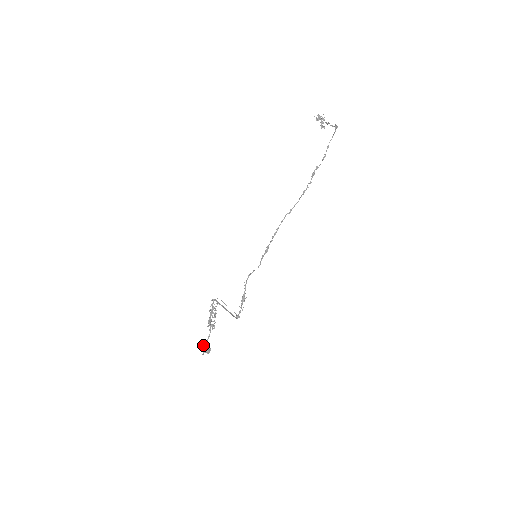
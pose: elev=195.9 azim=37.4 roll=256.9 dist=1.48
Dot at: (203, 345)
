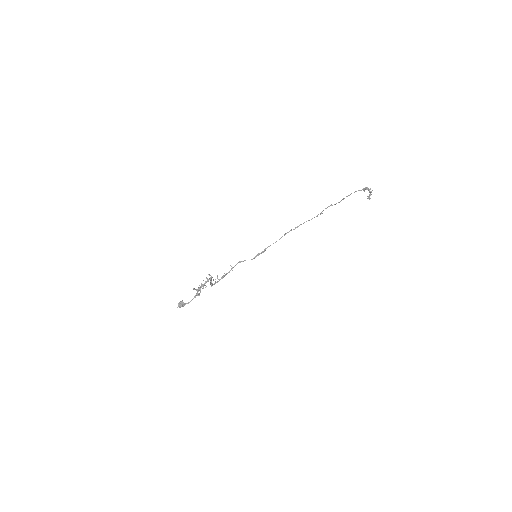
Dot at: occluded
